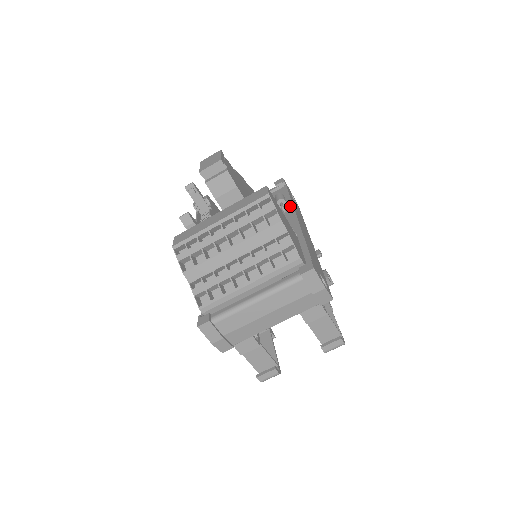
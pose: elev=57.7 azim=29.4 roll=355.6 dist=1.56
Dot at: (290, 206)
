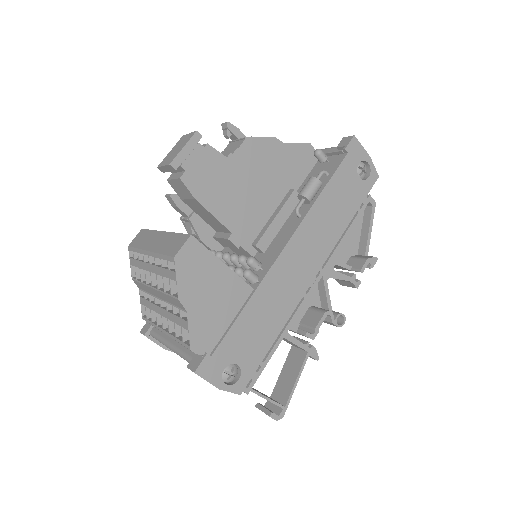
Dot at: (310, 210)
